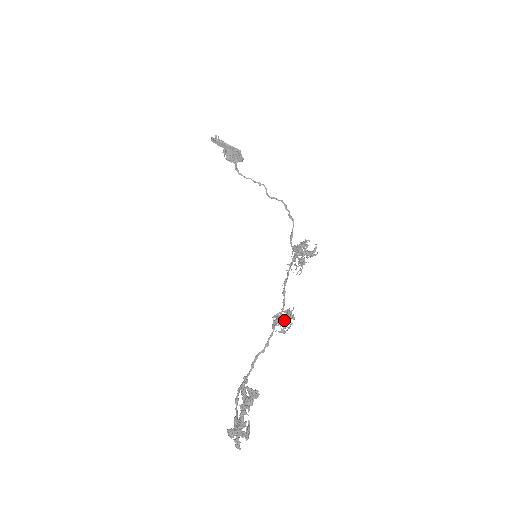
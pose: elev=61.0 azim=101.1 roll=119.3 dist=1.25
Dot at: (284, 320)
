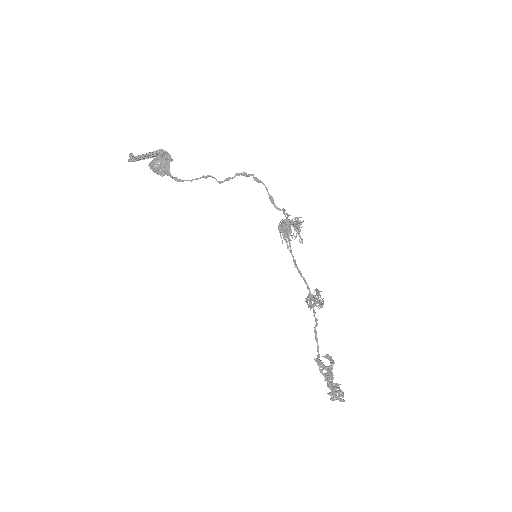
Dot at: occluded
